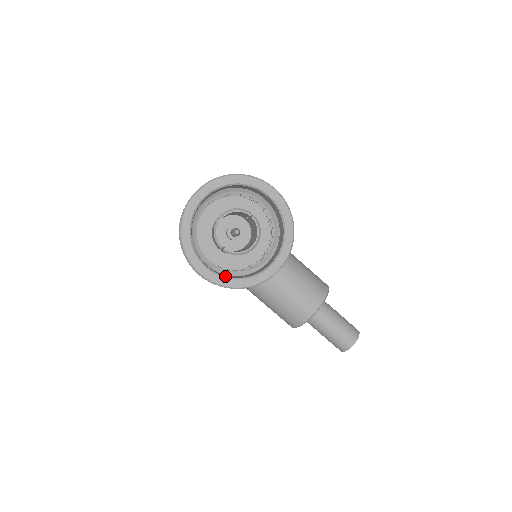
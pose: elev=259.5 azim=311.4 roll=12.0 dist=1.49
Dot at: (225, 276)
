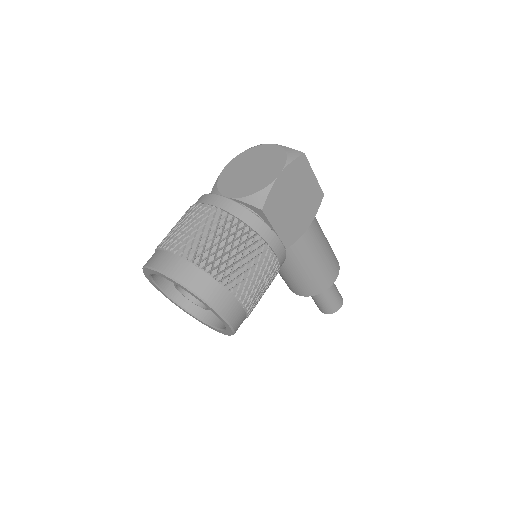
Dot at: (174, 300)
